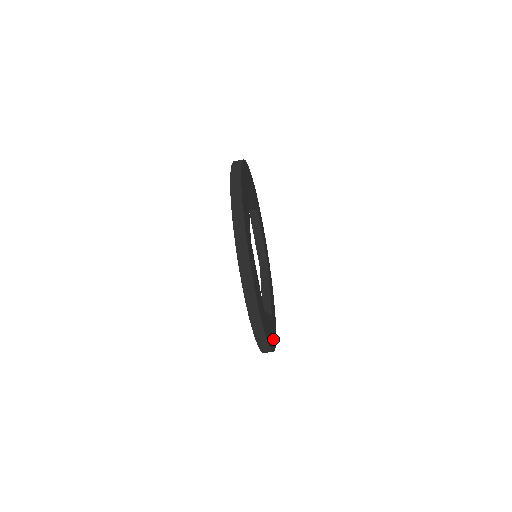
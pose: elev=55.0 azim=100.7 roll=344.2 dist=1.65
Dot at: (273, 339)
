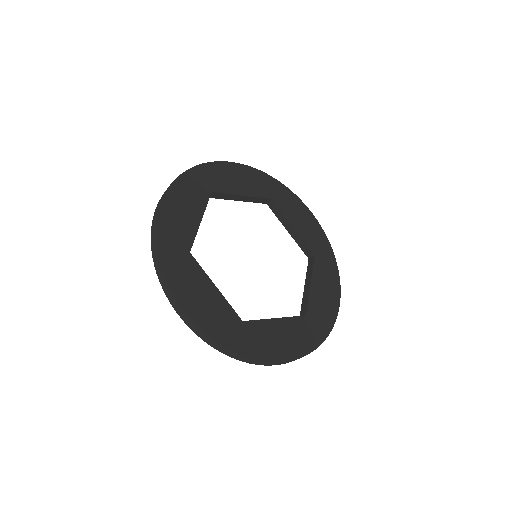
Dot at: (297, 345)
